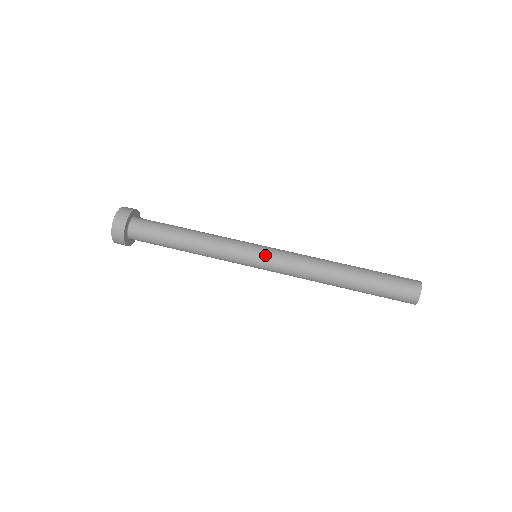
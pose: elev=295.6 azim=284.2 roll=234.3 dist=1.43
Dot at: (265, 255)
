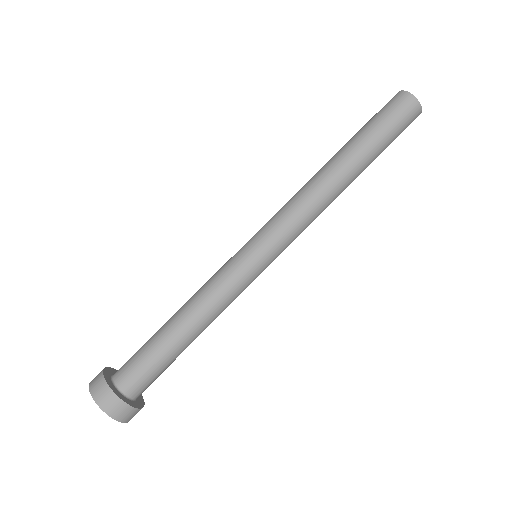
Dot at: (274, 254)
